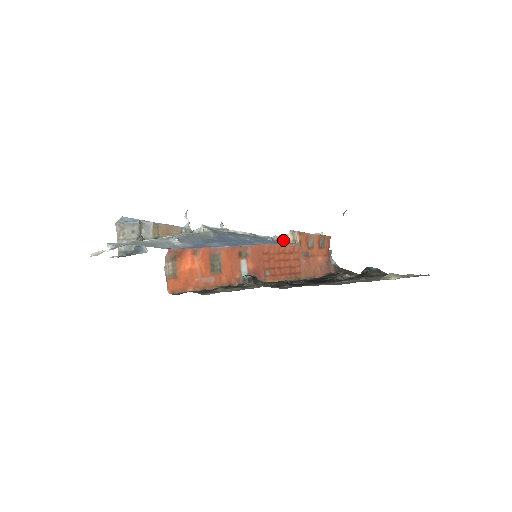
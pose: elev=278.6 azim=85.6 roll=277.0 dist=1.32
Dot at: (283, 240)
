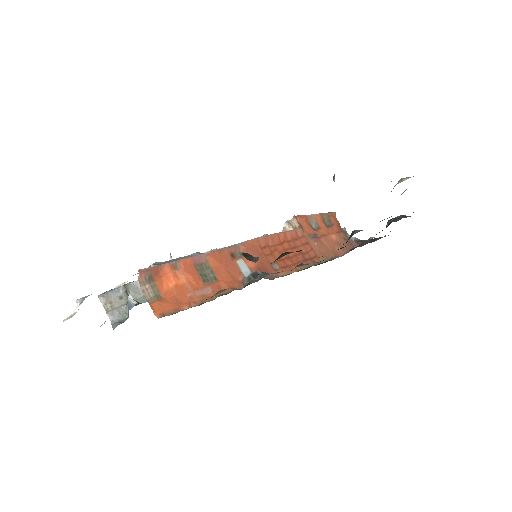
Dot at: occluded
